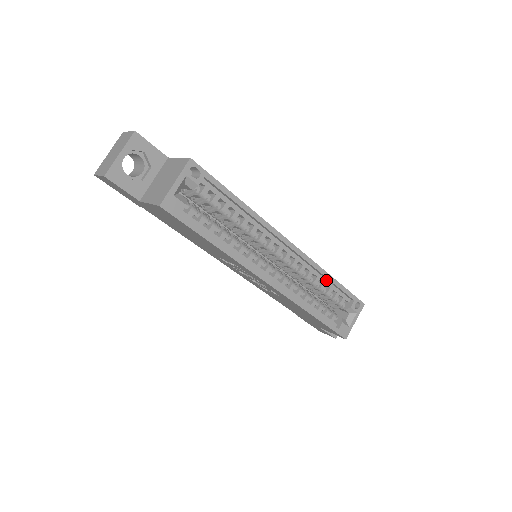
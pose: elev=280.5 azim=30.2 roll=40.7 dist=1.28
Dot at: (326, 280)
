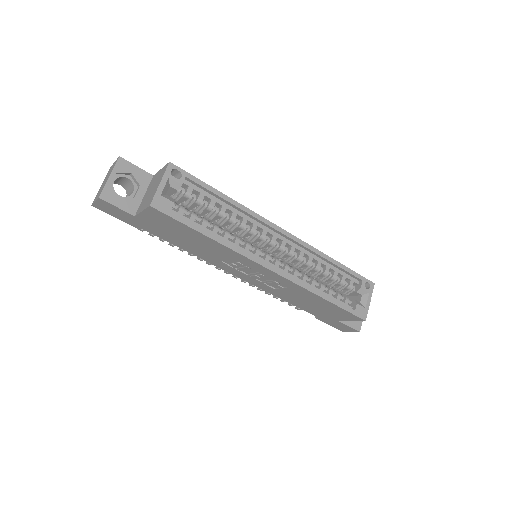
Dot at: (328, 264)
